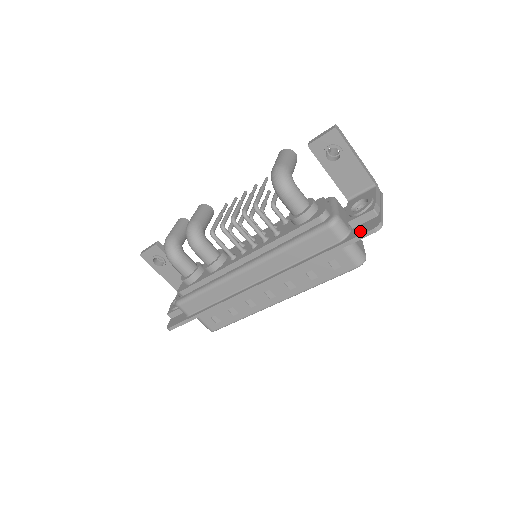
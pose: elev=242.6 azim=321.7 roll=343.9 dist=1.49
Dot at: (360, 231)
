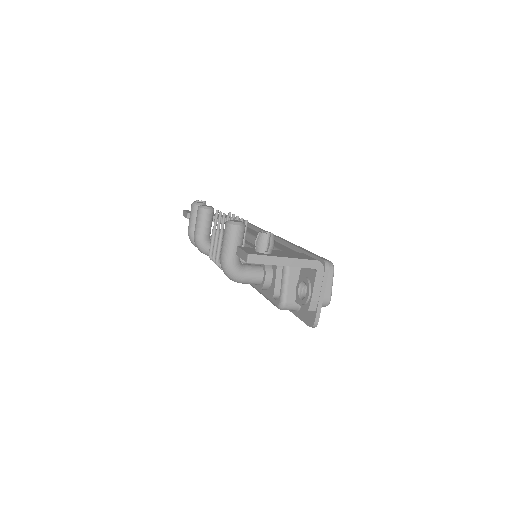
Dot at: (304, 317)
